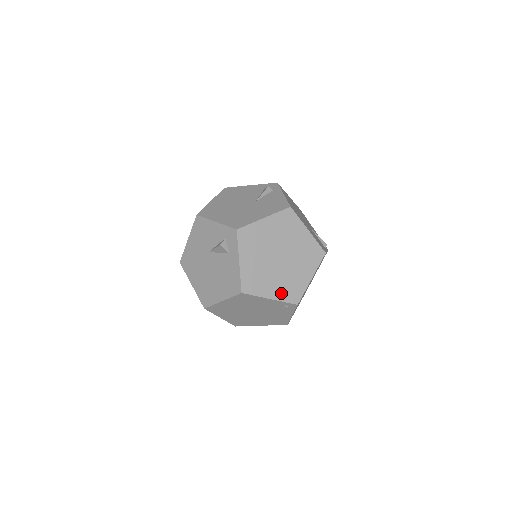
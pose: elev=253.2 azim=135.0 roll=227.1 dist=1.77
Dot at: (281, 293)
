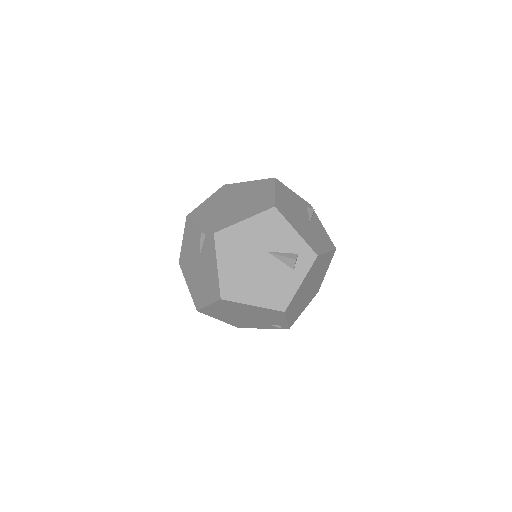
Dot at: (292, 317)
